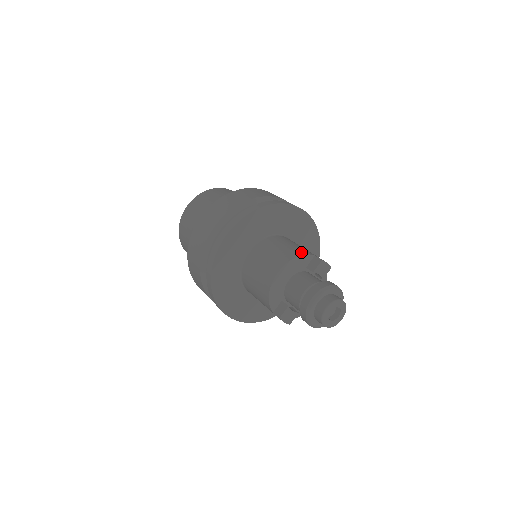
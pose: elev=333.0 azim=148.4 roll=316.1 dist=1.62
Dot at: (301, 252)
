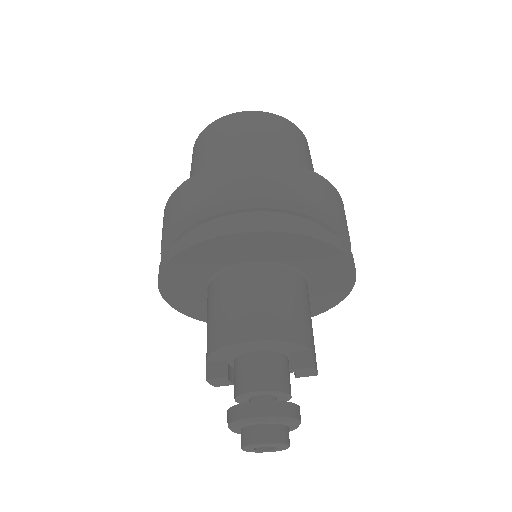
Dot at: (299, 335)
